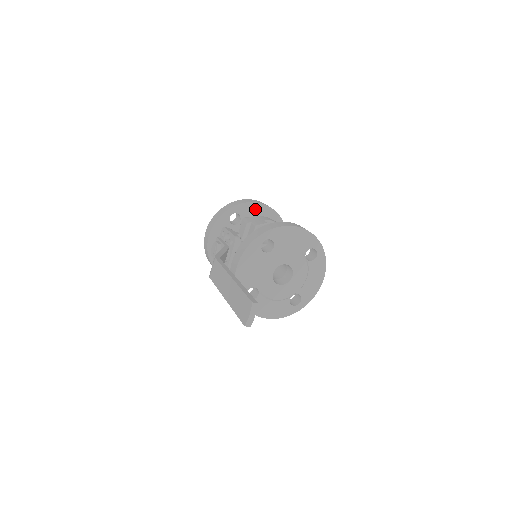
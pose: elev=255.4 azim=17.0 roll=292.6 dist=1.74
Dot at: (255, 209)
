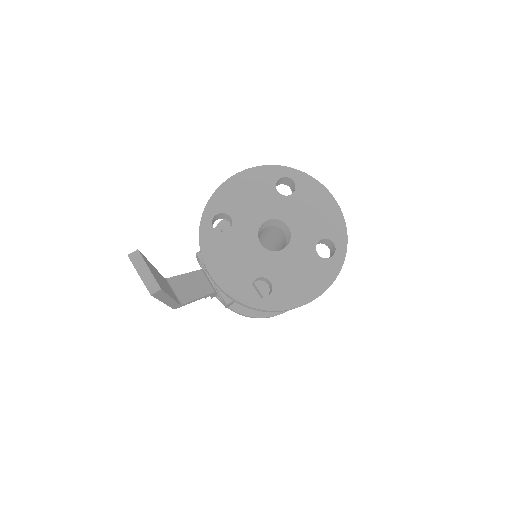
Dot at: occluded
